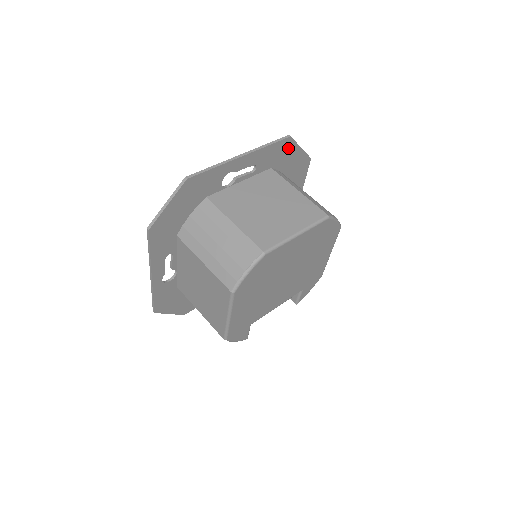
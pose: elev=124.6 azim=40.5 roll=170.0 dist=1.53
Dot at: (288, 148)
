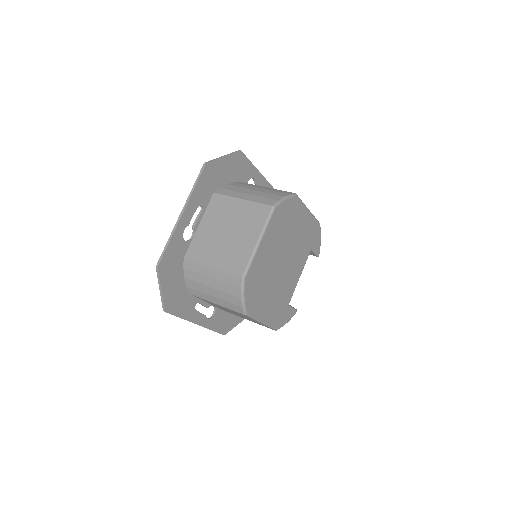
Dot at: (213, 170)
